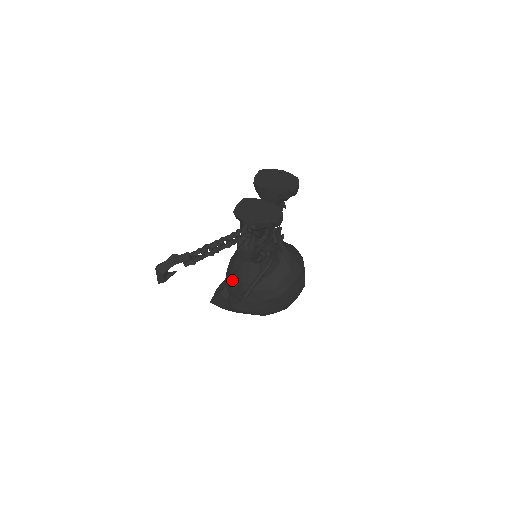
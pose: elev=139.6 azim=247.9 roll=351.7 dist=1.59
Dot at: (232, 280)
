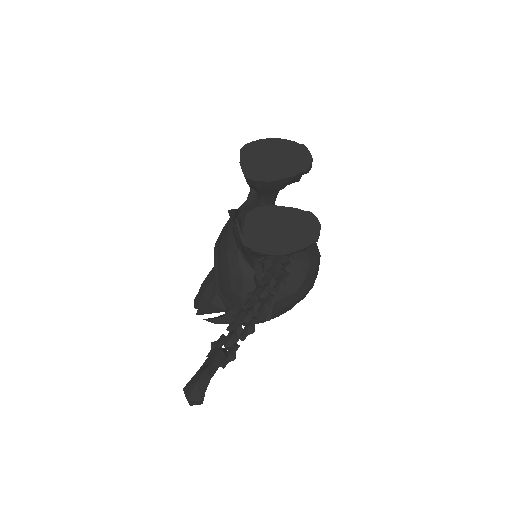
Dot at: (236, 299)
